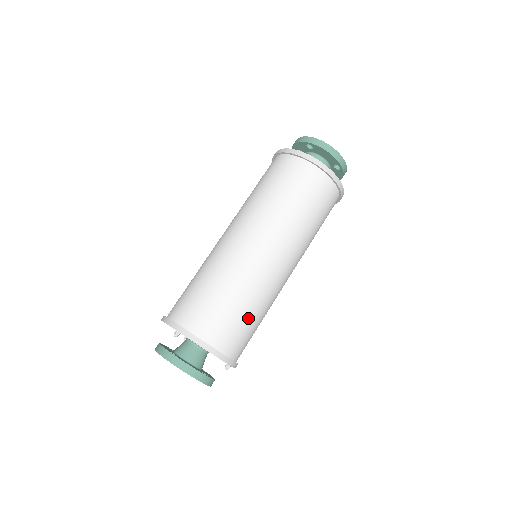
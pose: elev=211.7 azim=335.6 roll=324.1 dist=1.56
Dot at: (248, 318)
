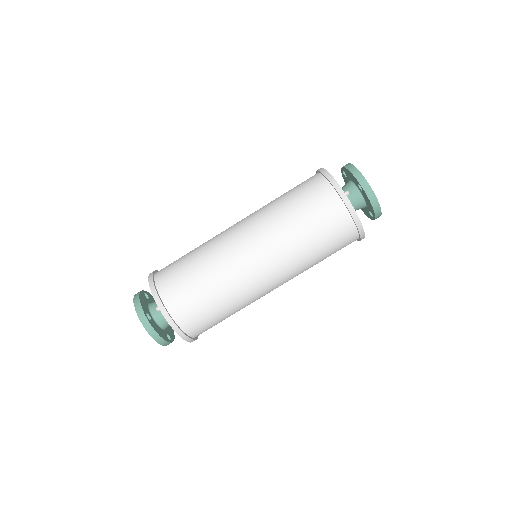
Dot at: (224, 317)
